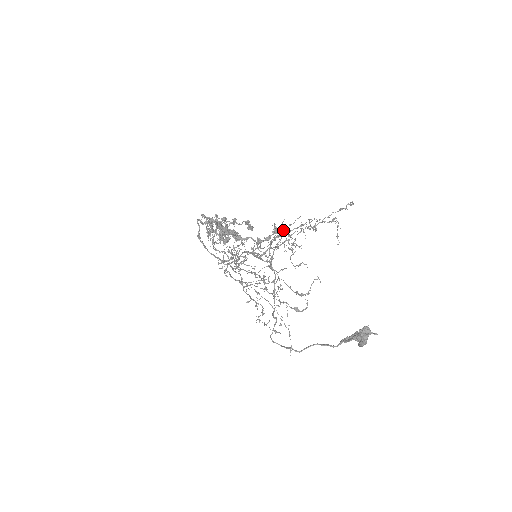
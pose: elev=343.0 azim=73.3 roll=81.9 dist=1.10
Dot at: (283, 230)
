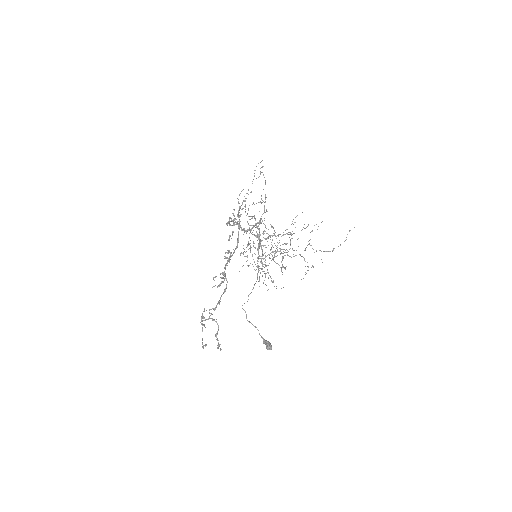
Dot at: (220, 350)
